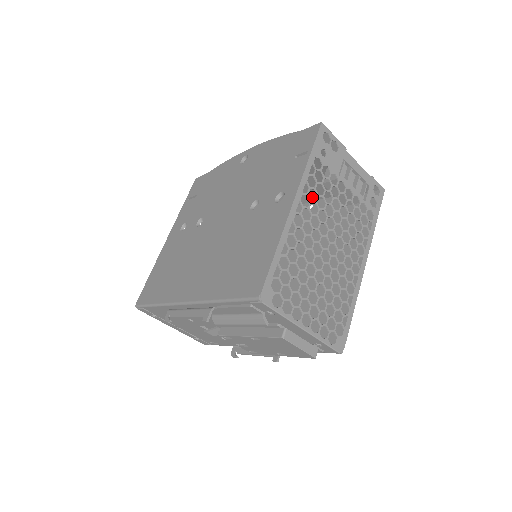
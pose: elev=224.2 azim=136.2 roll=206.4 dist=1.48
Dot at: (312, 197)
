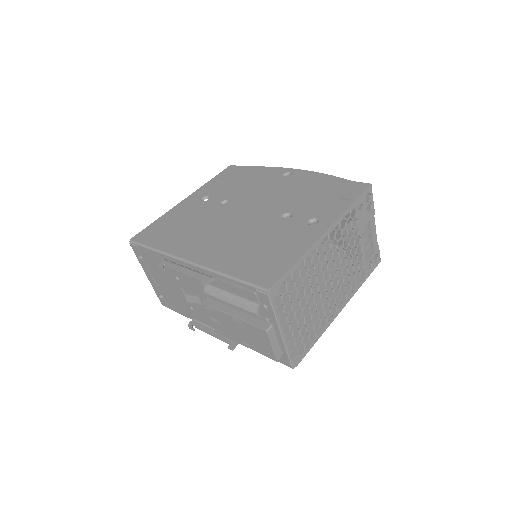
Dot at: occluded
